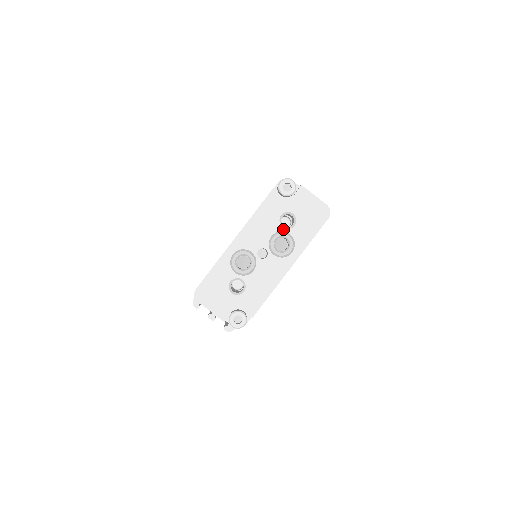
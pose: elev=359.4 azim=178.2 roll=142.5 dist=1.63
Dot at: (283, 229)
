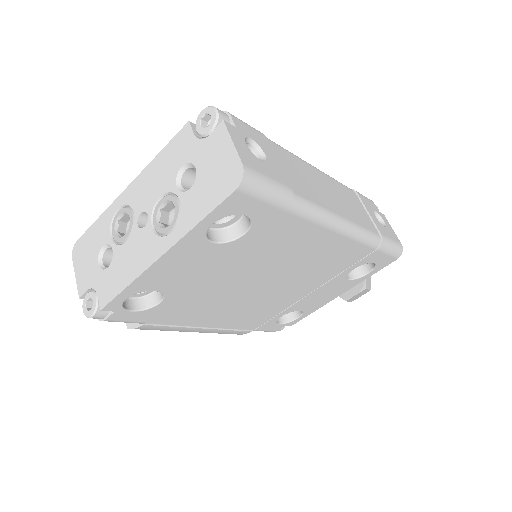
Dot at: (176, 190)
